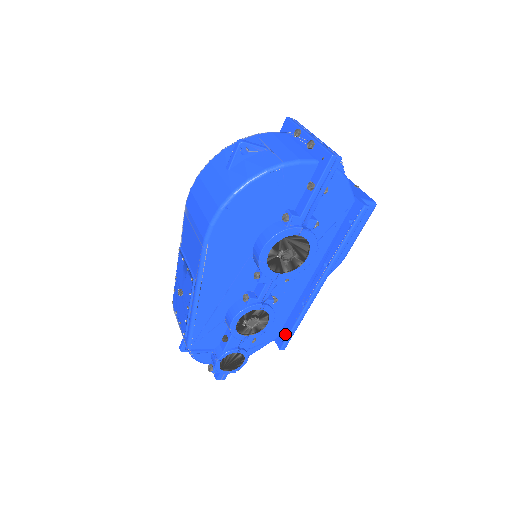
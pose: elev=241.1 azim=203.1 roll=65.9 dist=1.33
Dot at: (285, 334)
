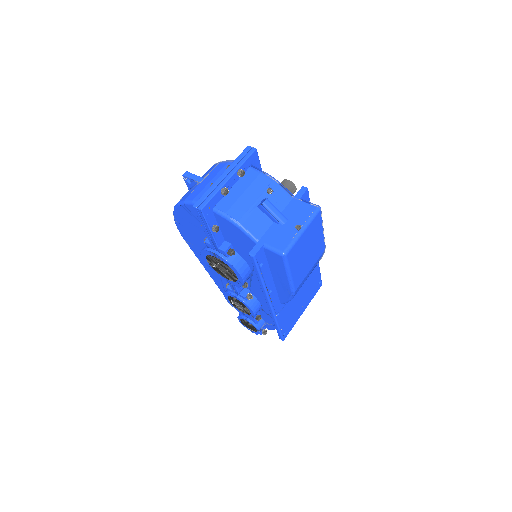
Dot at: occluded
